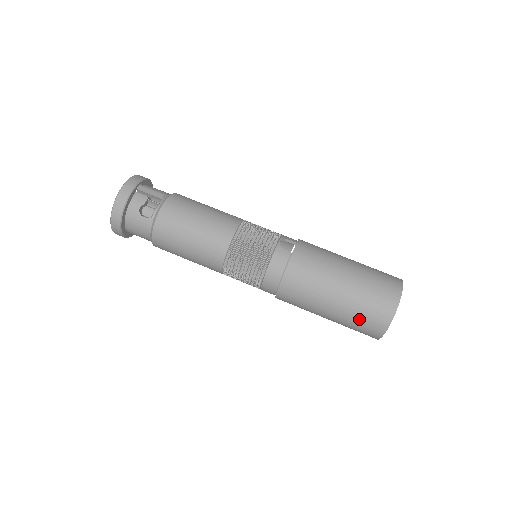
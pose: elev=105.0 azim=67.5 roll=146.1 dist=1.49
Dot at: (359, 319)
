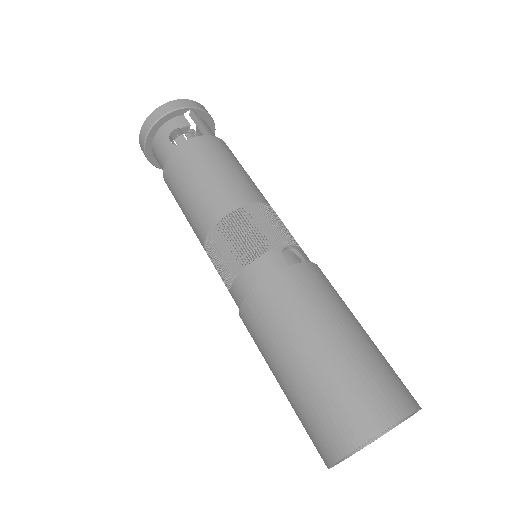
Dot at: (314, 412)
